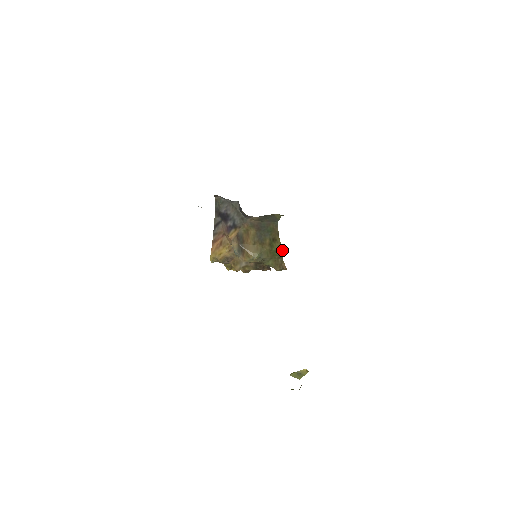
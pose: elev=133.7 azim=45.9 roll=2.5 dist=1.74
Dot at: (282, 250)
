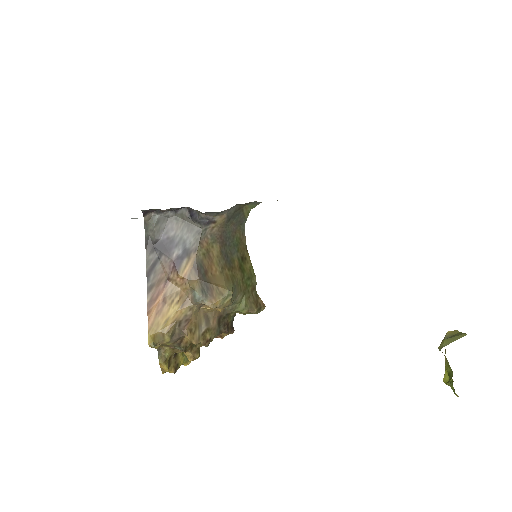
Dot at: (254, 274)
